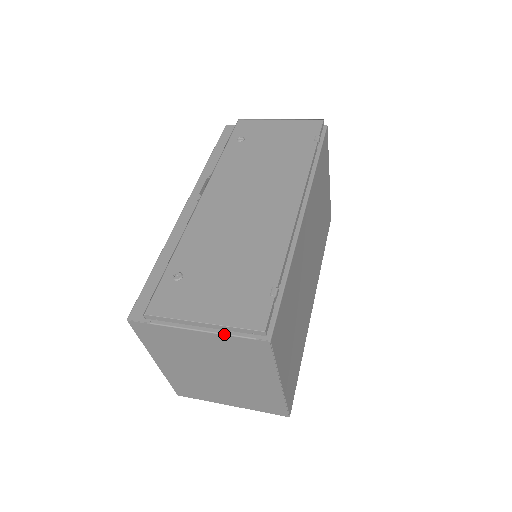
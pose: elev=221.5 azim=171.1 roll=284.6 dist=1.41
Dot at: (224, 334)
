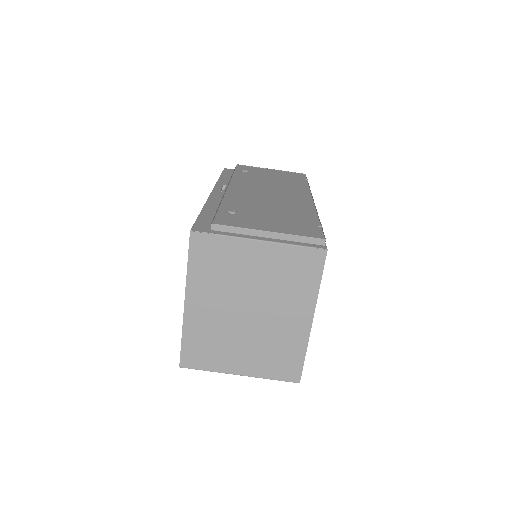
Dot at: (286, 243)
